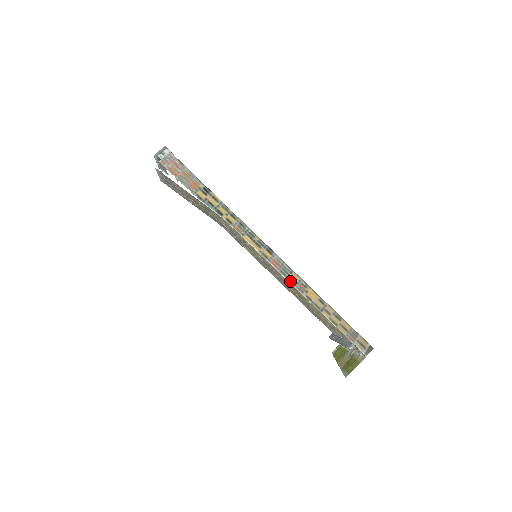
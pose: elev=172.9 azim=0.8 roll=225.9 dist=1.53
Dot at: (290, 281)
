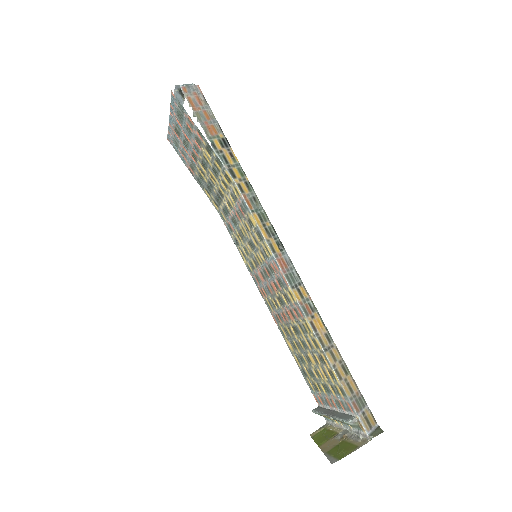
Dot at: (295, 294)
